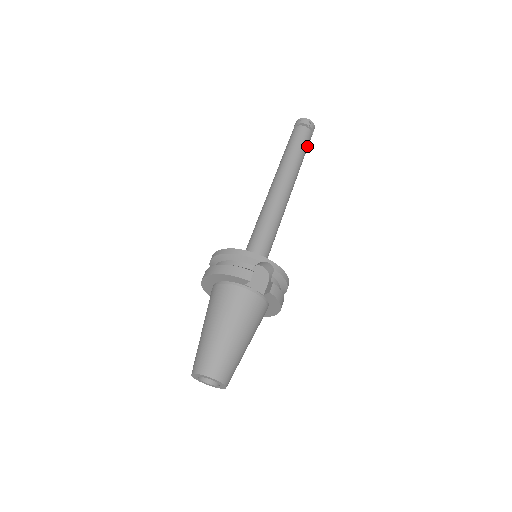
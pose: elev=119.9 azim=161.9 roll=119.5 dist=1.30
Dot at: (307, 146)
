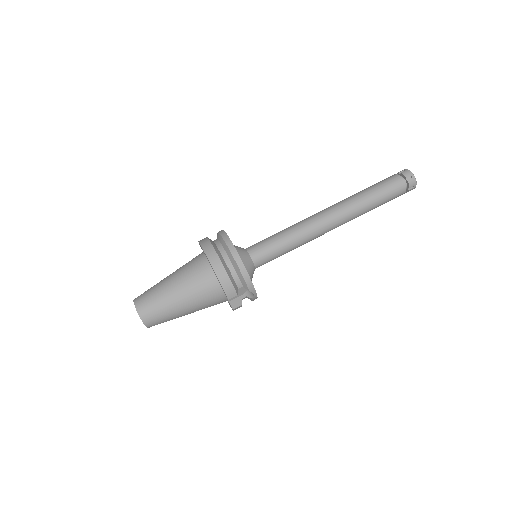
Dot at: occluded
